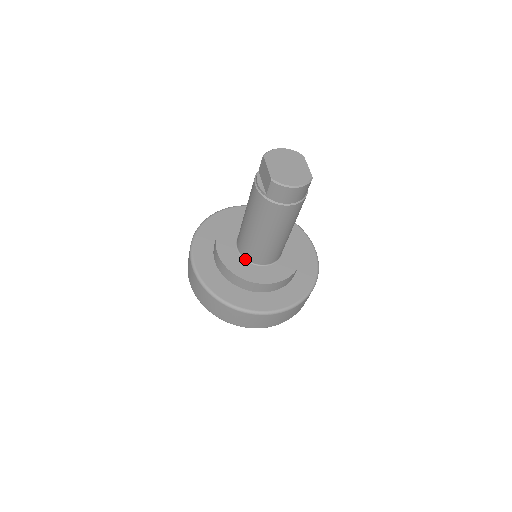
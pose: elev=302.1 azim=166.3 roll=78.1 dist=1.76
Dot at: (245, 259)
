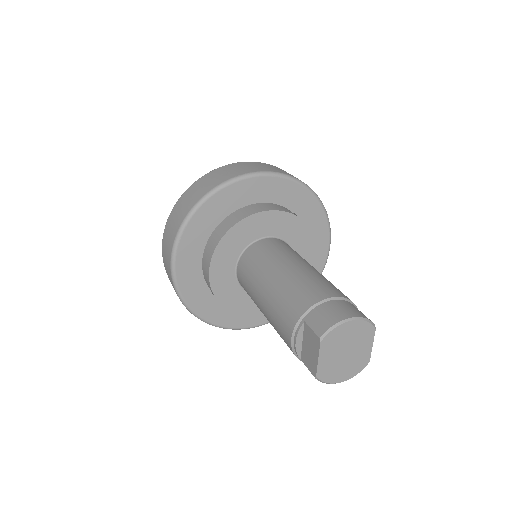
Dot at: (242, 287)
